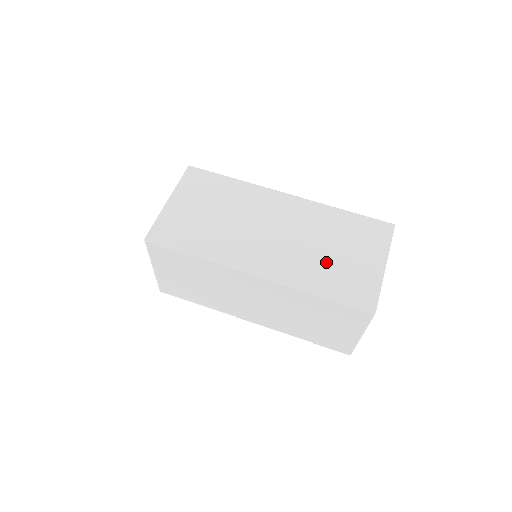
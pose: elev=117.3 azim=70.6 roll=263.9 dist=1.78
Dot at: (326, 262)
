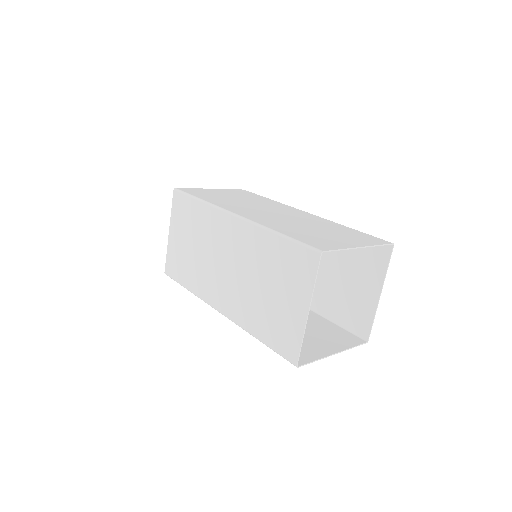
Dot at: (303, 229)
